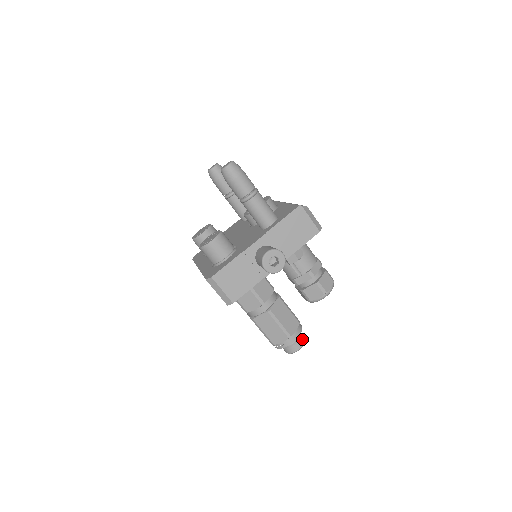
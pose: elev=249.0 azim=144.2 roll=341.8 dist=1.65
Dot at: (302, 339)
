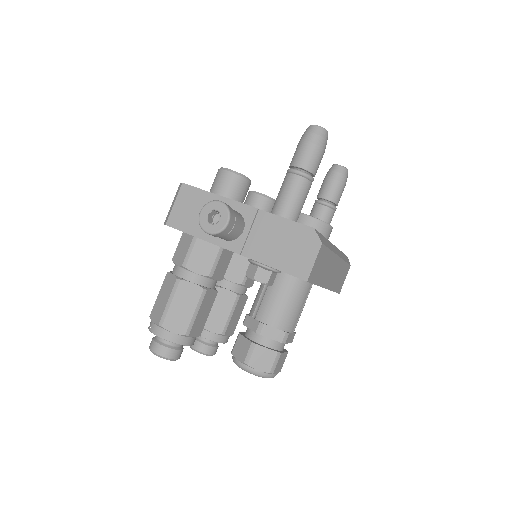
Dot at: (170, 353)
